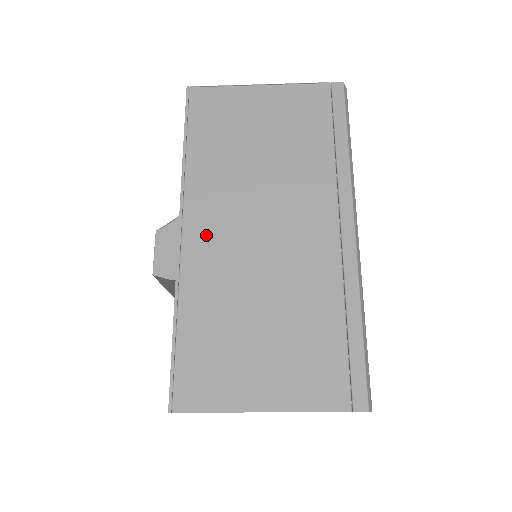
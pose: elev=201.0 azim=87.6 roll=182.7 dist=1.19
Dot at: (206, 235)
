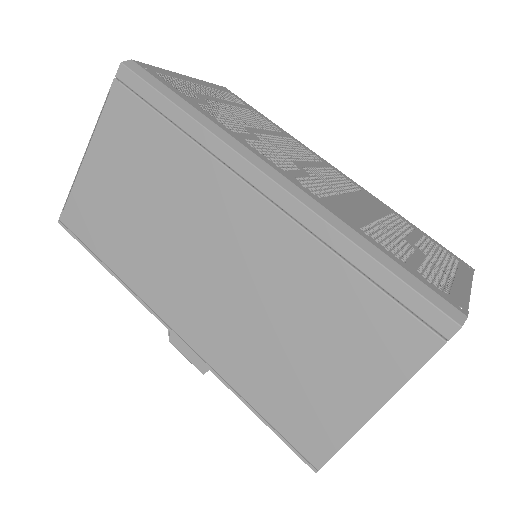
Dot at: (190, 318)
